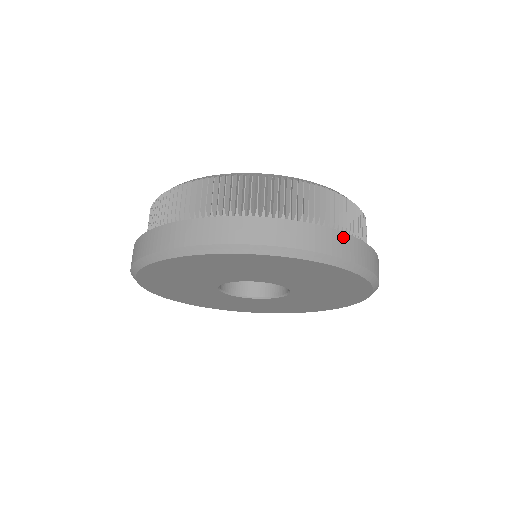
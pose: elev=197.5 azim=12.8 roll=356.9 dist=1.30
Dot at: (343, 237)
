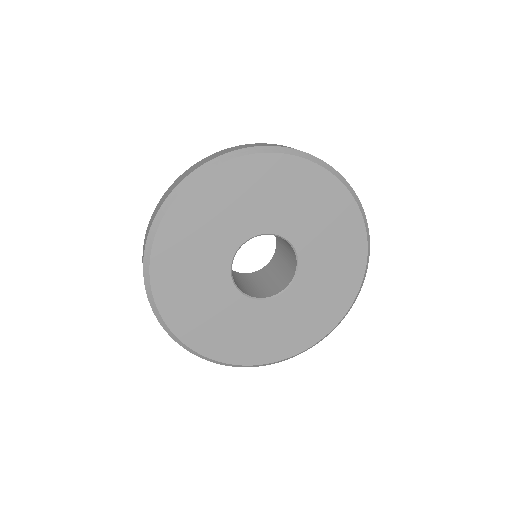
Dot at: occluded
